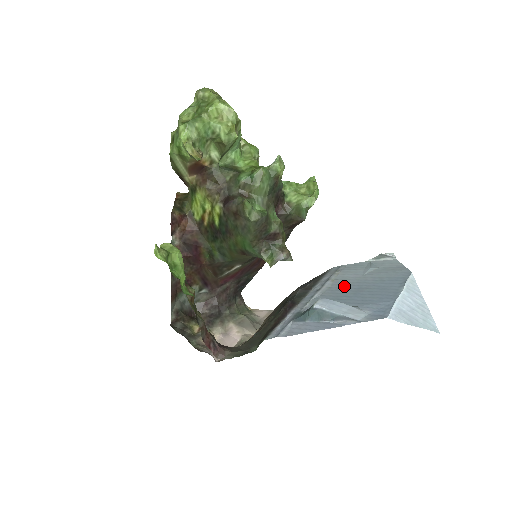
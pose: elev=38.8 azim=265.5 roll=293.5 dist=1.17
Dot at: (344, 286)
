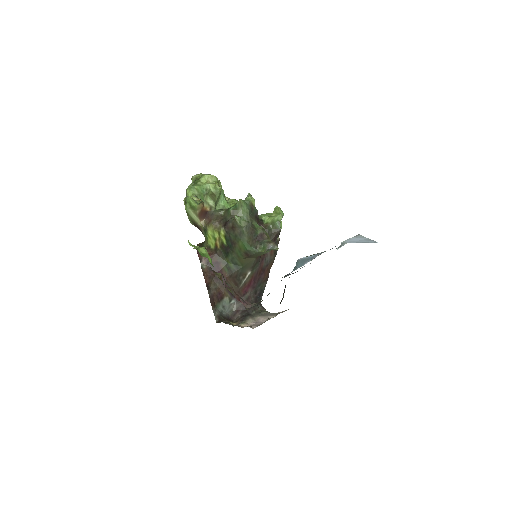
Dot at: occluded
